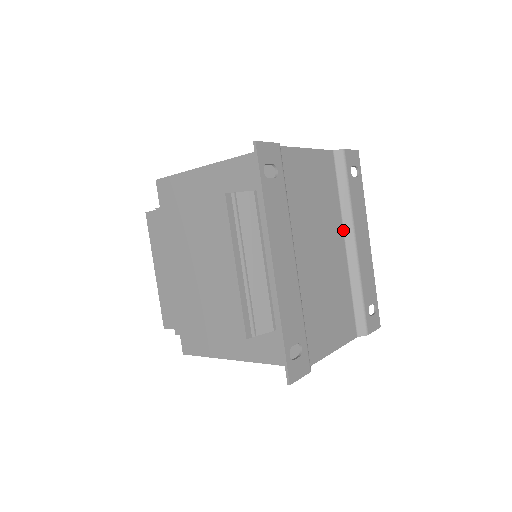
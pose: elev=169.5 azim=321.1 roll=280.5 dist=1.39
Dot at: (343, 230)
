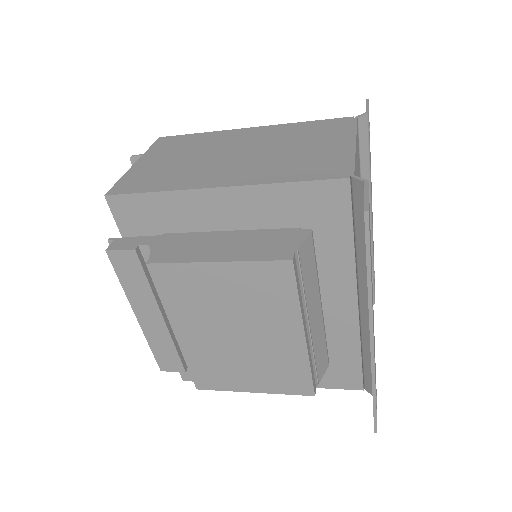
Dot at: occluded
